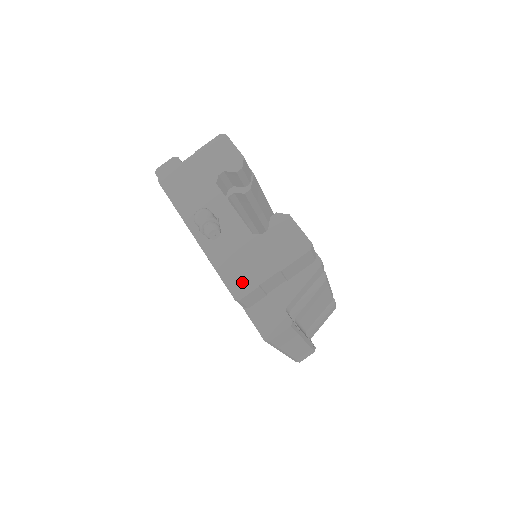
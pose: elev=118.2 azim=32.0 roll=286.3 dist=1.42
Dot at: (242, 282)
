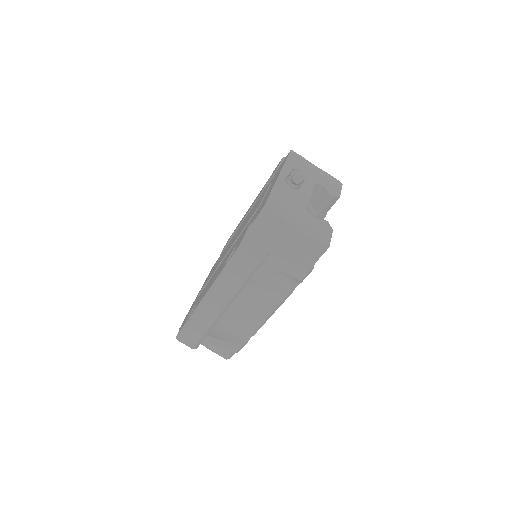
Dot at: (277, 209)
